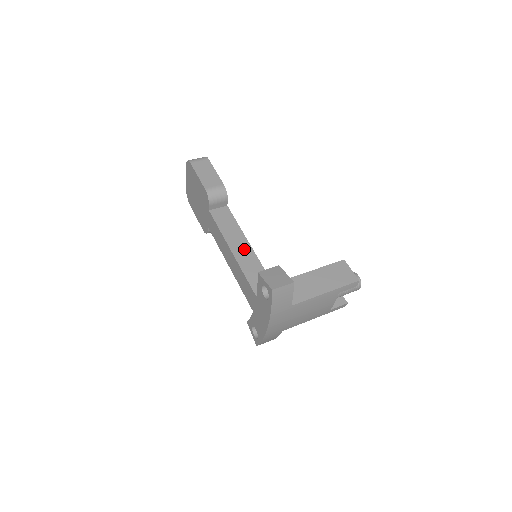
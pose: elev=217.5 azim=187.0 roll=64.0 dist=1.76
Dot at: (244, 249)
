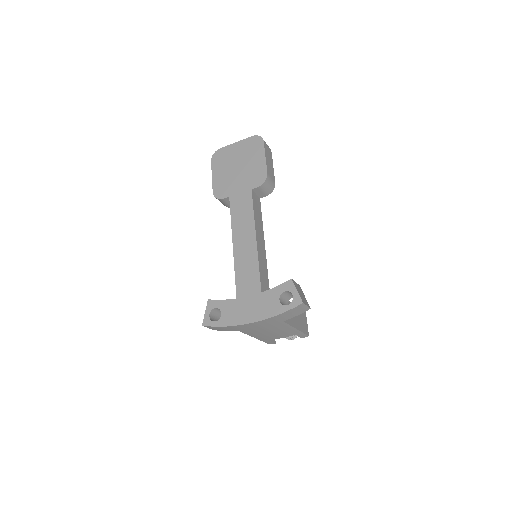
Dot at: (262, 245)
